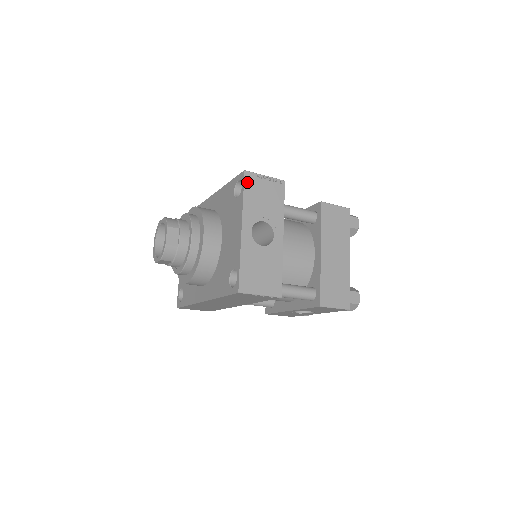
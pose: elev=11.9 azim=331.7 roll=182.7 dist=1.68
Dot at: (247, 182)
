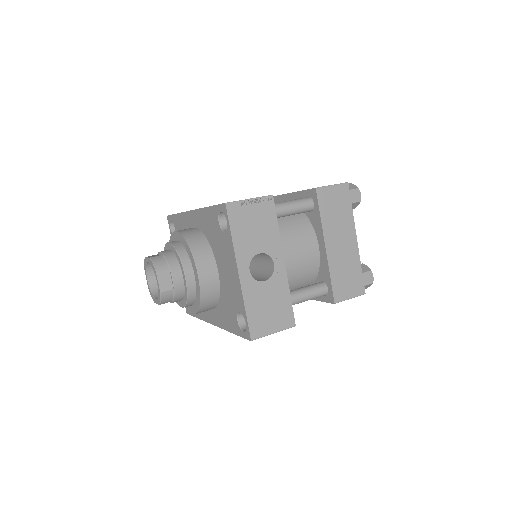
Dot at: (231, 216)
